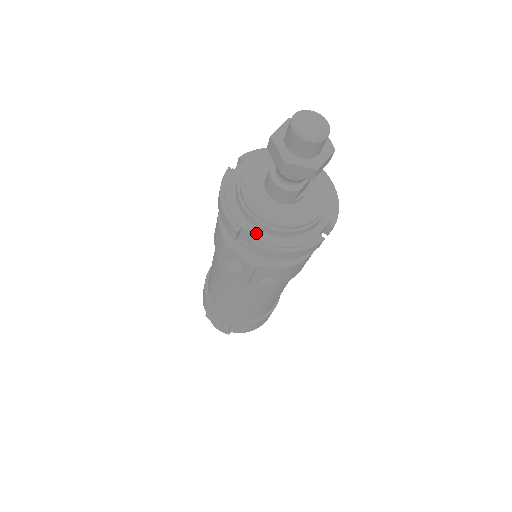
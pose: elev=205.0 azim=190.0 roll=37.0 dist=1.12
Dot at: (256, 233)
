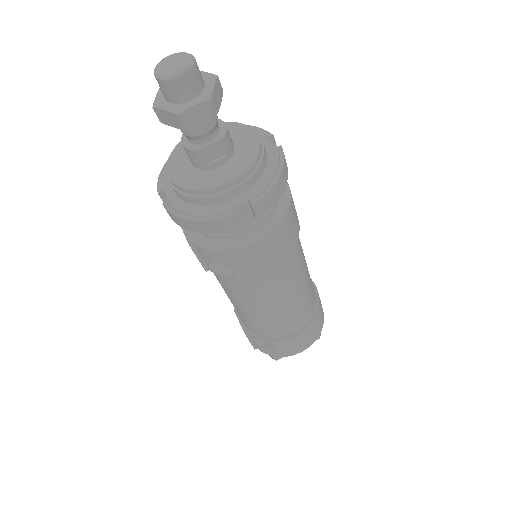
Dot at: (170, 196)
